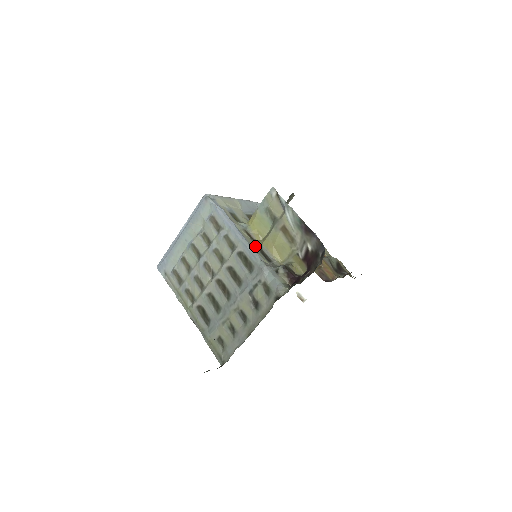
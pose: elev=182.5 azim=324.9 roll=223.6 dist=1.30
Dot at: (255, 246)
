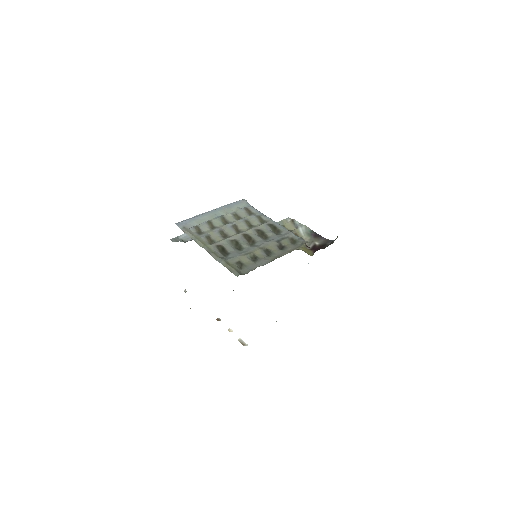
Dot at: occluded
